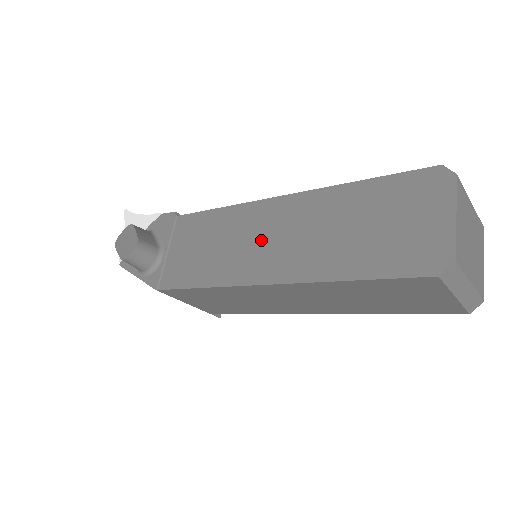
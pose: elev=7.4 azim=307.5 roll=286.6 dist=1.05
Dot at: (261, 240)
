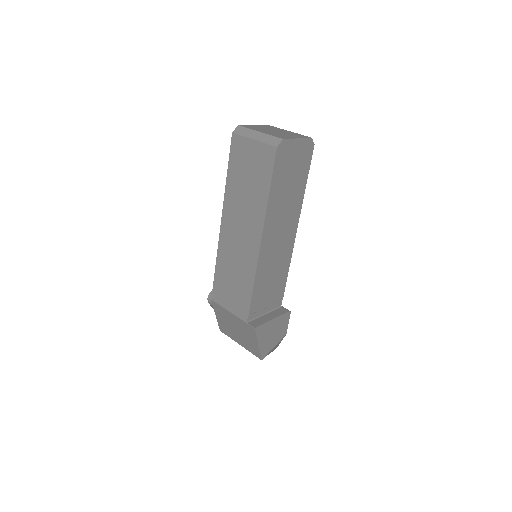
Dot at: occluded
